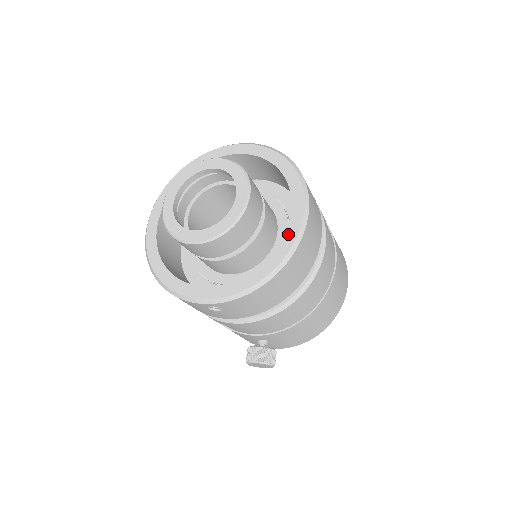
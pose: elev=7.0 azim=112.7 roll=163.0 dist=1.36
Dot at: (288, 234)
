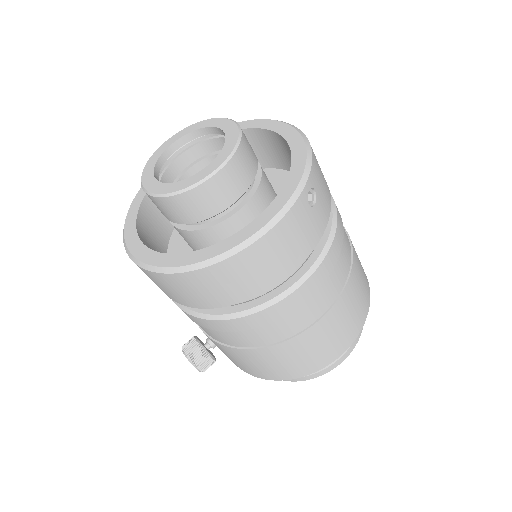
Dot at: (229, 240)
